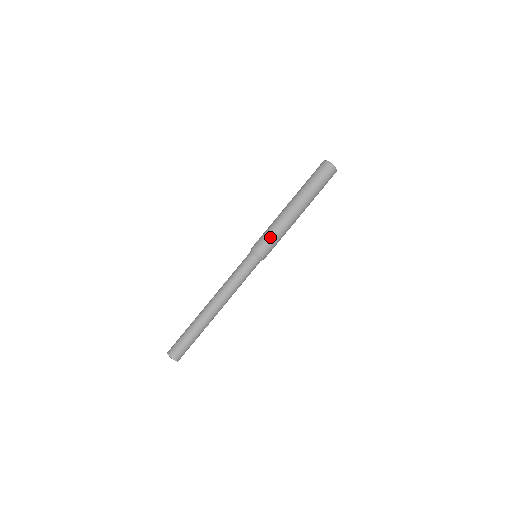
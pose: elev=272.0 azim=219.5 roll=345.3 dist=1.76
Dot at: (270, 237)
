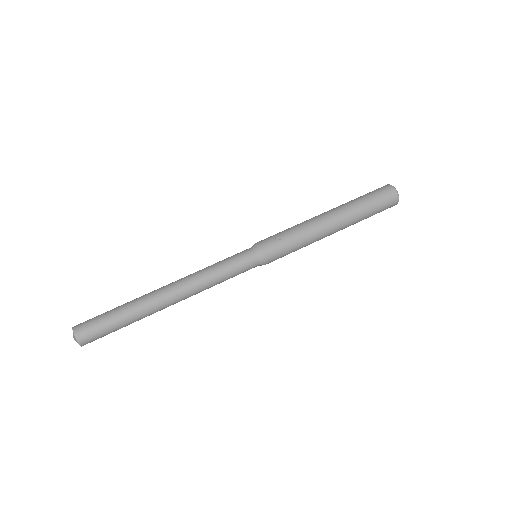
Dot at: (282, 233)
